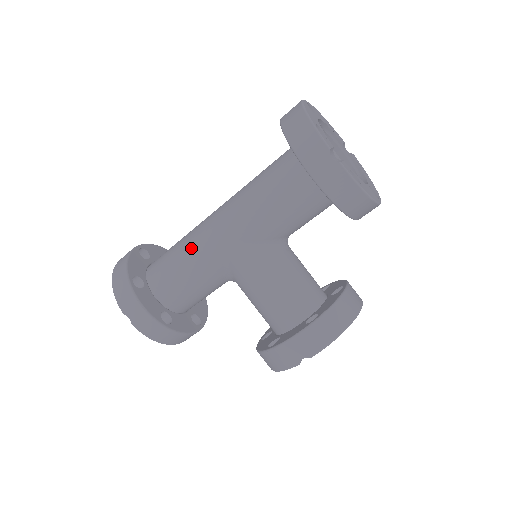
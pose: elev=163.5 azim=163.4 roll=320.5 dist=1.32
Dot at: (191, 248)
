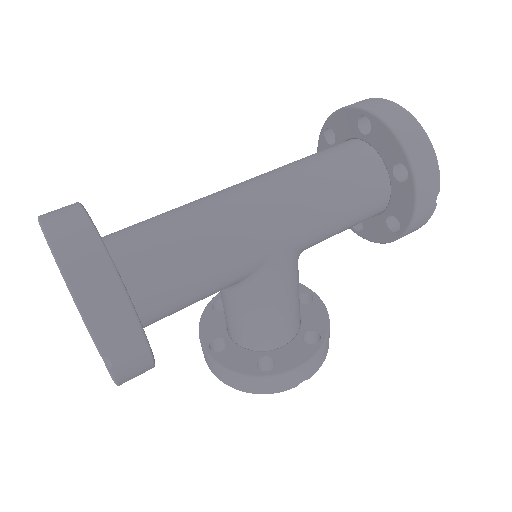
Dot at: (222, 247)
